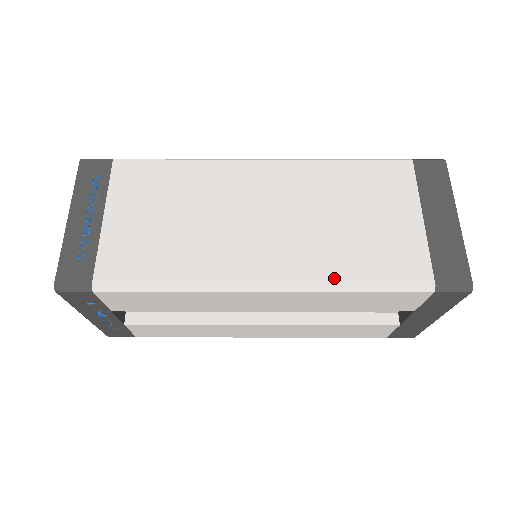
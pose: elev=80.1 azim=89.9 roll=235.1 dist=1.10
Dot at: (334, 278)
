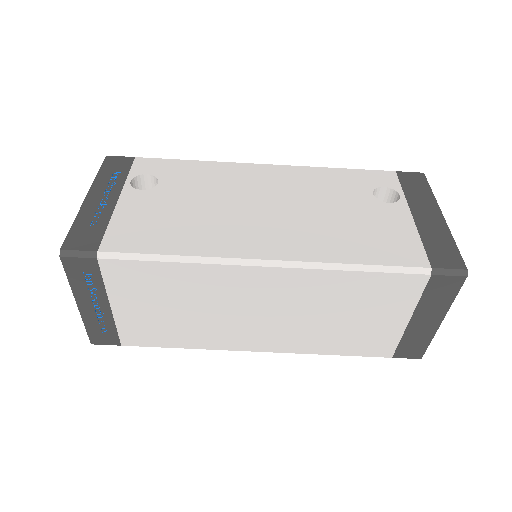
Dot at: (314, 351)
